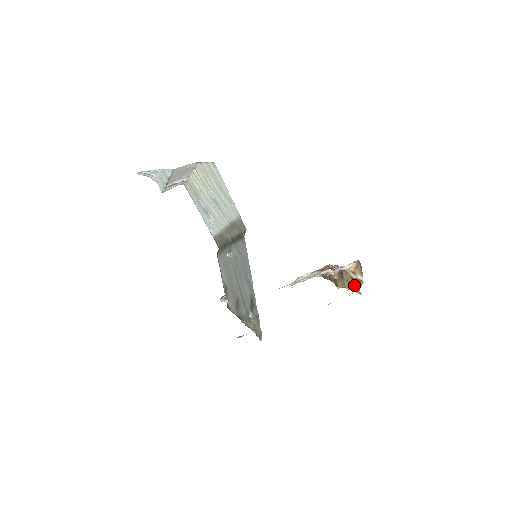
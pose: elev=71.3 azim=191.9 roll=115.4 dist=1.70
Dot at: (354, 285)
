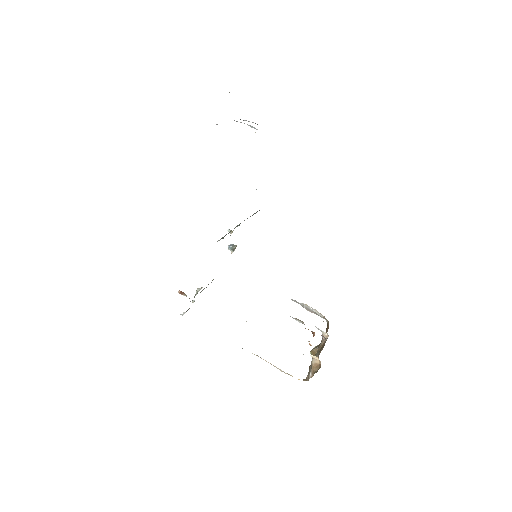
Dot at: occluded
